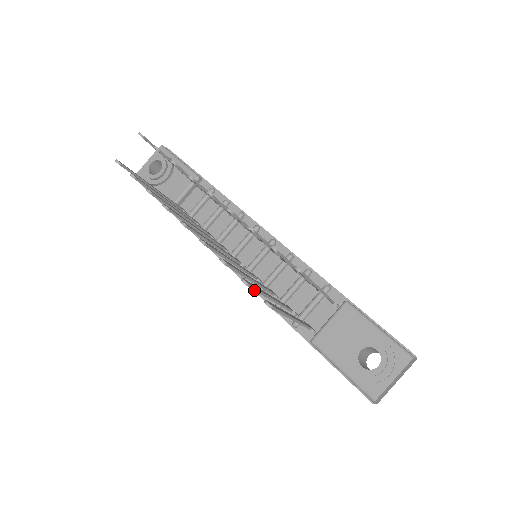
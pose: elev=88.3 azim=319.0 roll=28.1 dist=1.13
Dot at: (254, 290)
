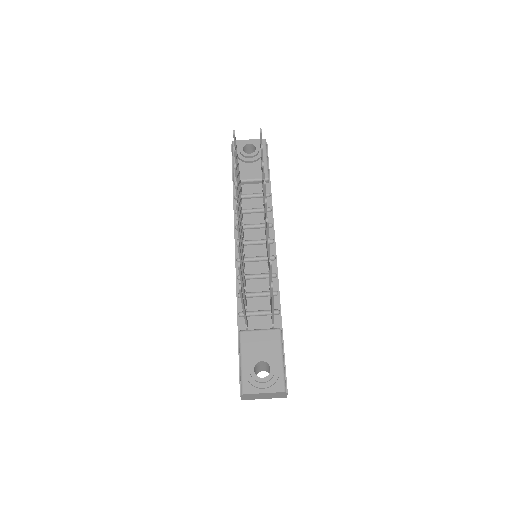
Dot at: (239, 273)
